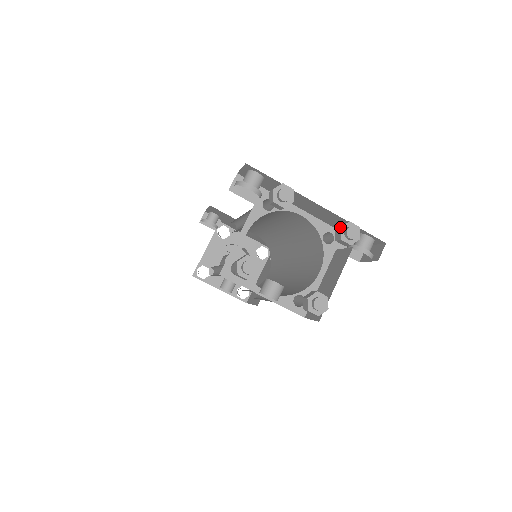
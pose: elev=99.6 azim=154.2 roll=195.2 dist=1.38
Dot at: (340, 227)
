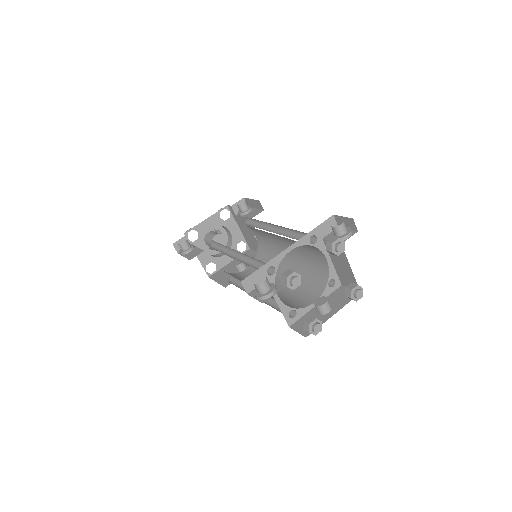
Dot at: (331, 252)
